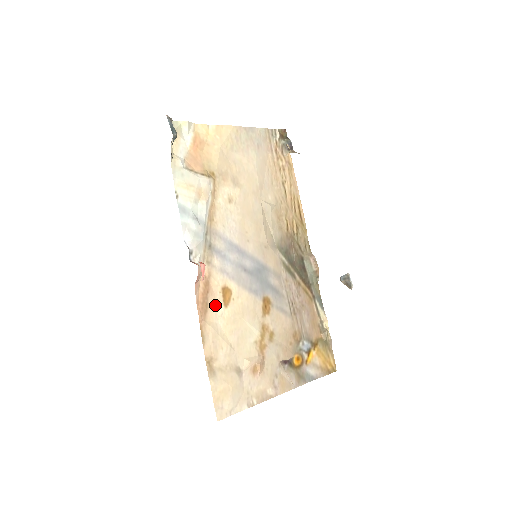
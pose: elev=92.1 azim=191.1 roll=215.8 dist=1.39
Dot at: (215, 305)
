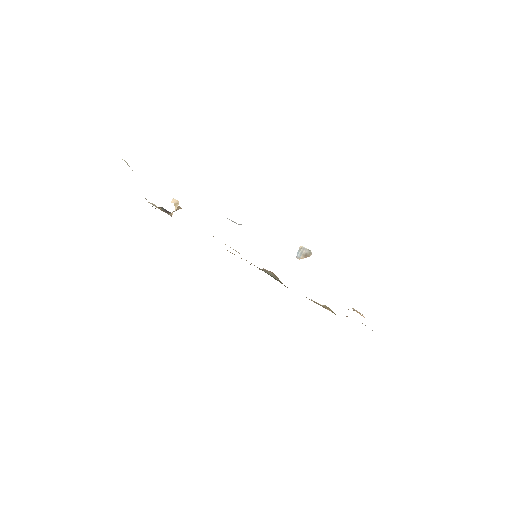
Dot at: occluded
